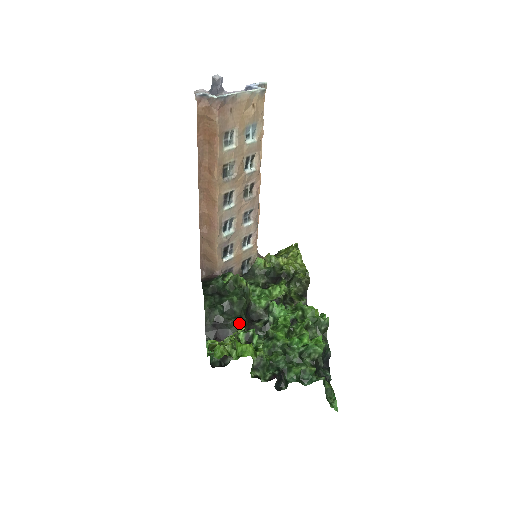
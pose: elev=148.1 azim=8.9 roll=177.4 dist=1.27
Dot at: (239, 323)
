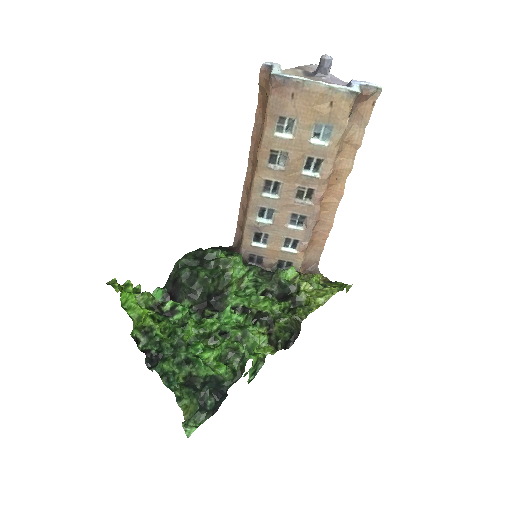
Dot at: (188, 295)
